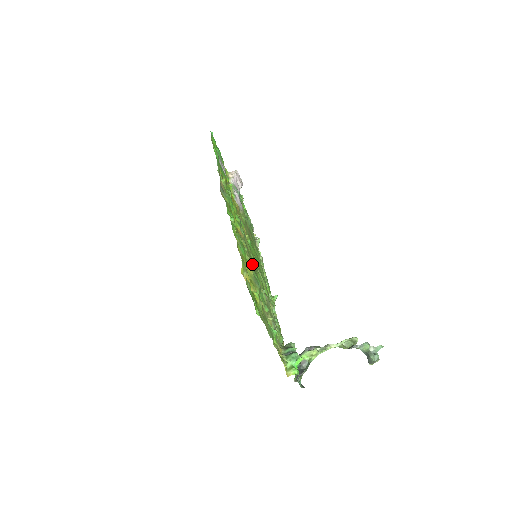
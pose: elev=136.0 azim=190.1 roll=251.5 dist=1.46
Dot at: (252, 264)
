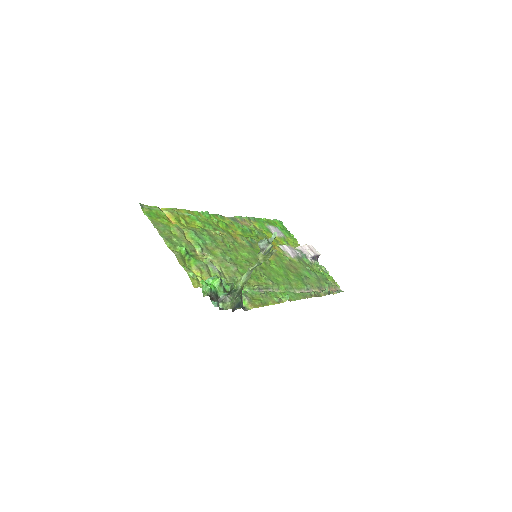
Dot at: (220, 239)
